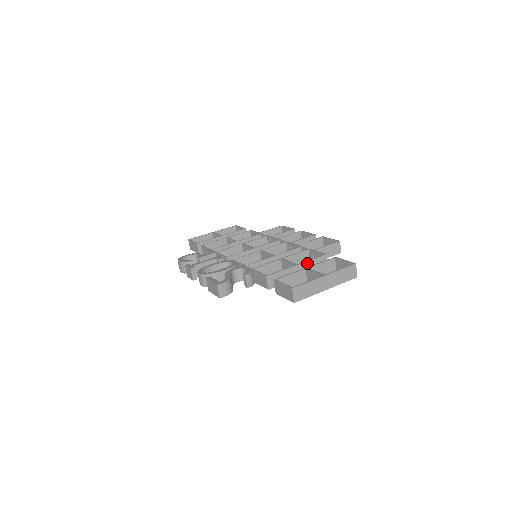
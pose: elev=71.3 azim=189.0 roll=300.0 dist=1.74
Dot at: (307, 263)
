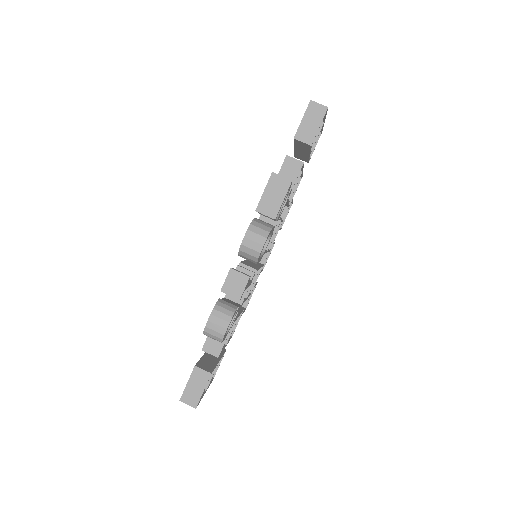
Dot at: occluded
